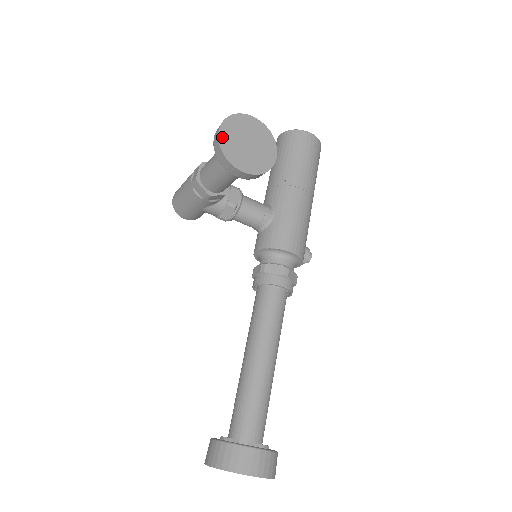
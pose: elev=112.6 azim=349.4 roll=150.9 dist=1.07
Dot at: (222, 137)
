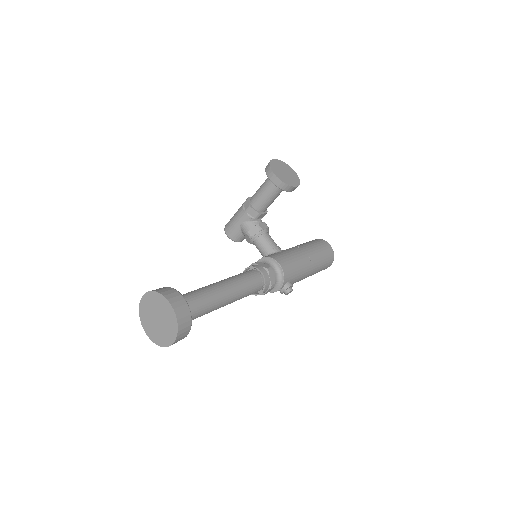
Dot at: (273, 161)
